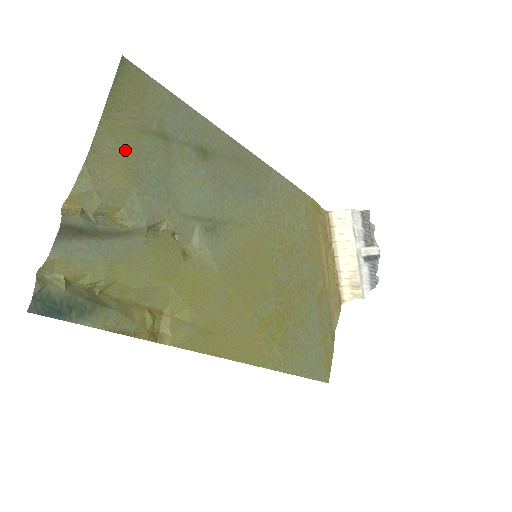
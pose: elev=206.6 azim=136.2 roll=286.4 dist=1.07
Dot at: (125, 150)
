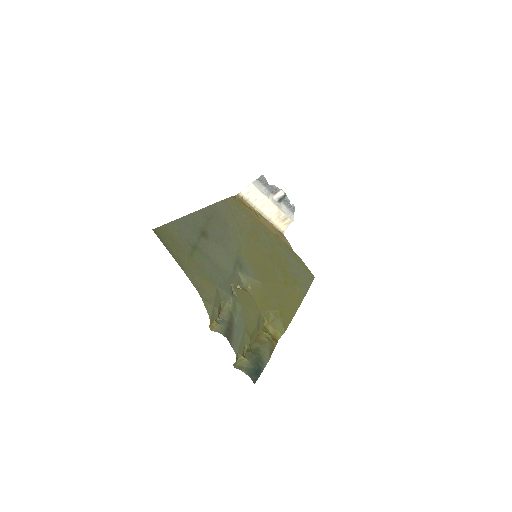
Dot at: (199, 274)
